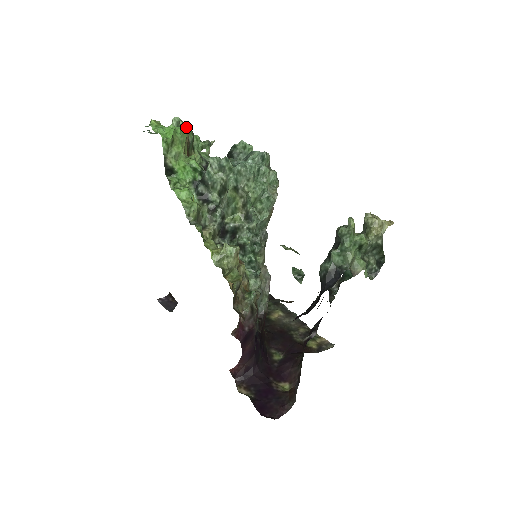
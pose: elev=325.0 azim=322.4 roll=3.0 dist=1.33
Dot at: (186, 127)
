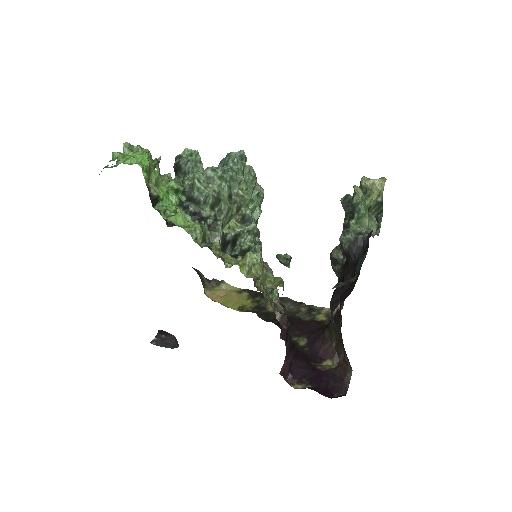
Dot at: occluded
